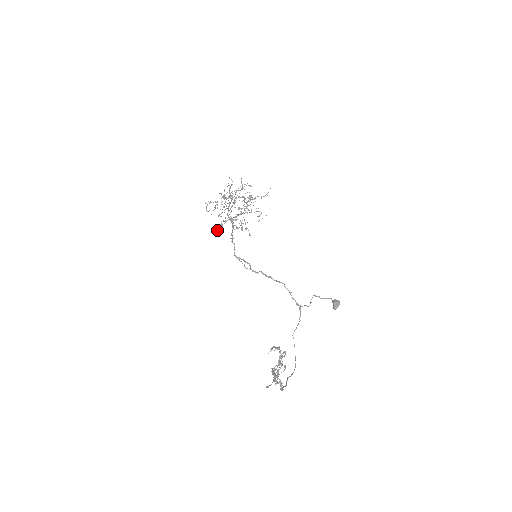
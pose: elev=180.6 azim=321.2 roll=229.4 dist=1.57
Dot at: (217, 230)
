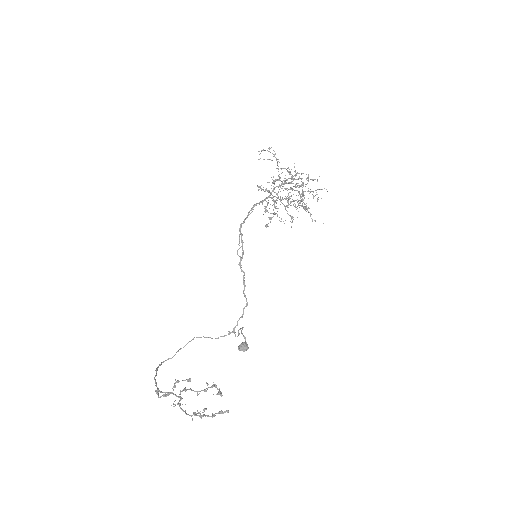
Dot at: occluded
